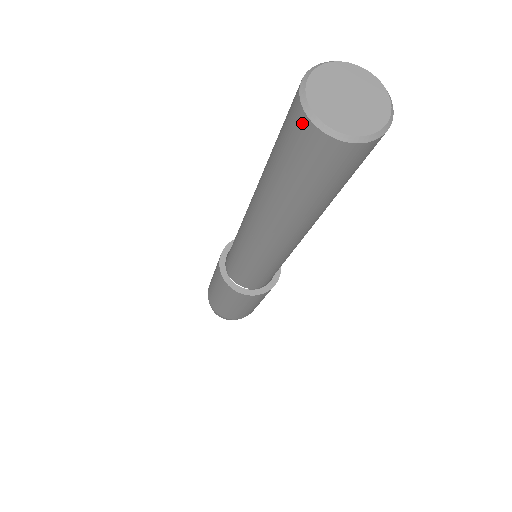
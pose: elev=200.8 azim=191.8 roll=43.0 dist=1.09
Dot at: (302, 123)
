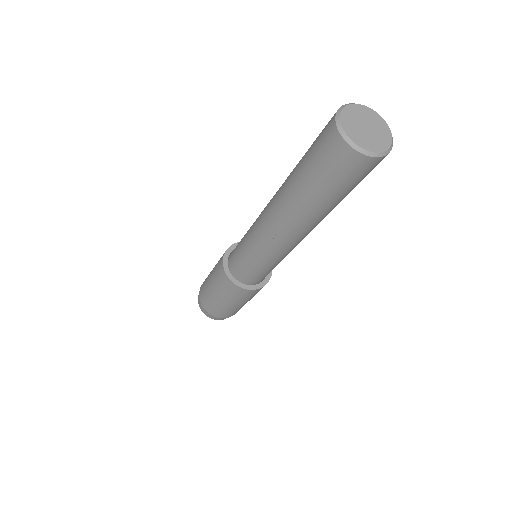
Dot at: (343, 150)
